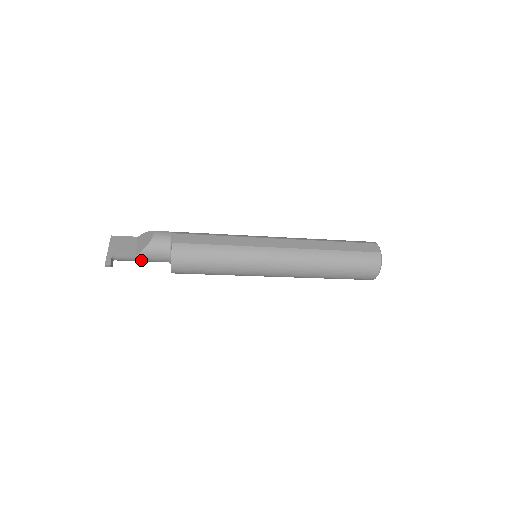
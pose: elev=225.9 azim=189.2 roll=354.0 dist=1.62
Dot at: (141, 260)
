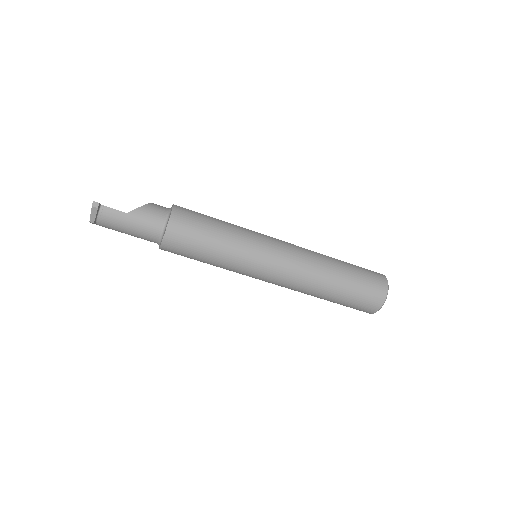
Dot at: (130, 223)
